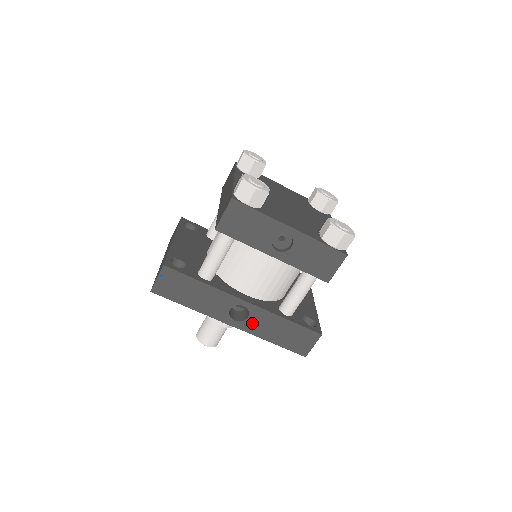
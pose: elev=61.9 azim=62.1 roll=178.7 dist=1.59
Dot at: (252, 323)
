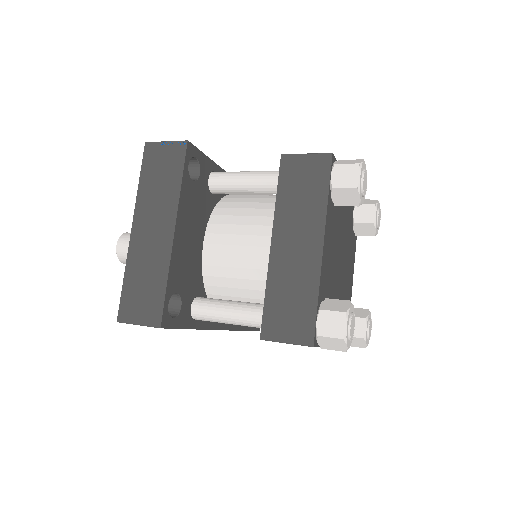
Dot at: occluded
